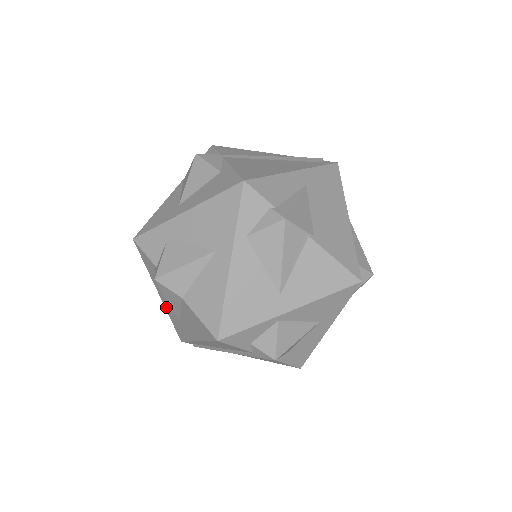
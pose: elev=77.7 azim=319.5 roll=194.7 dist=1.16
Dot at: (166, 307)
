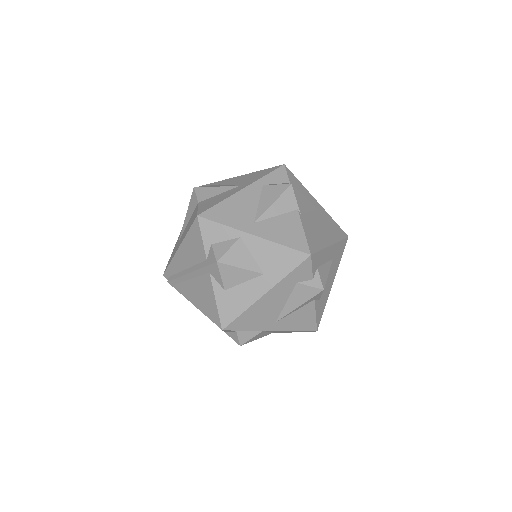
Dot at: occluded
